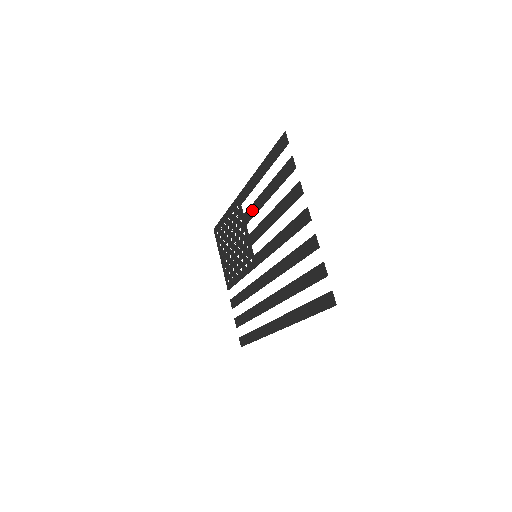
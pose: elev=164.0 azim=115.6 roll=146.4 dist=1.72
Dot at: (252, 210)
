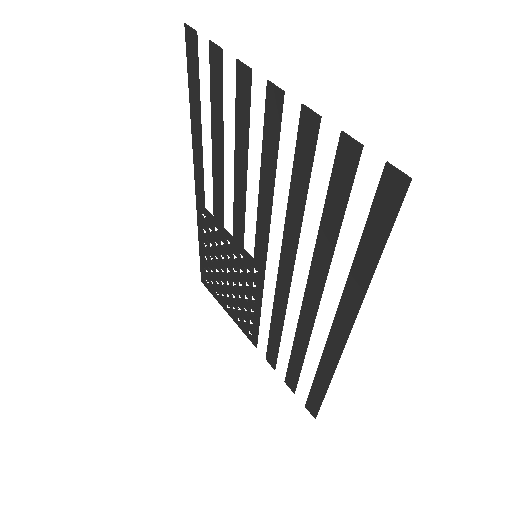
Dot at: (217, 196)
